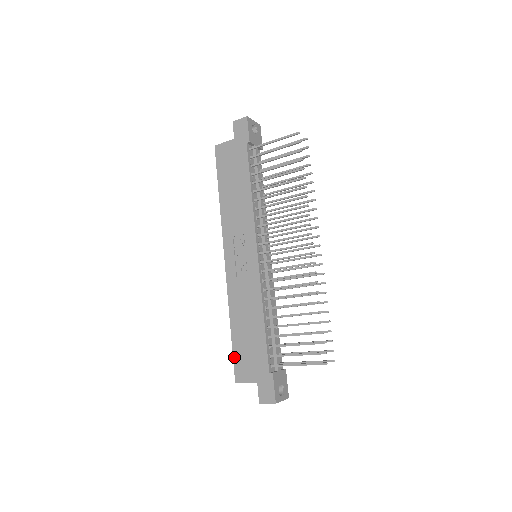
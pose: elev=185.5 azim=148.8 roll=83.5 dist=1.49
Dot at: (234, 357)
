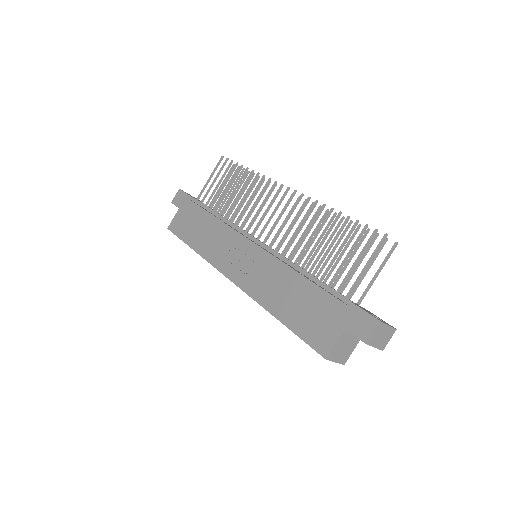
Dot at: (303, 338)
